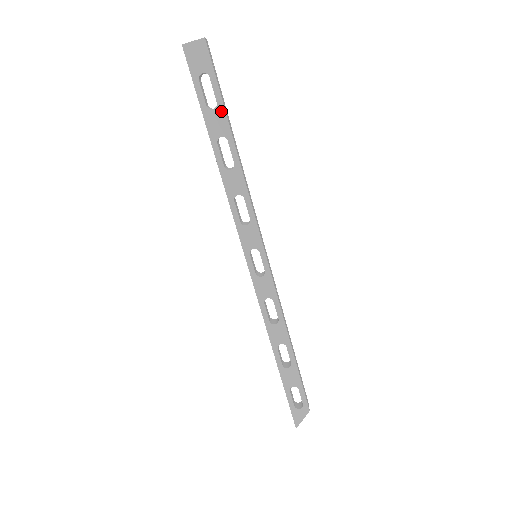
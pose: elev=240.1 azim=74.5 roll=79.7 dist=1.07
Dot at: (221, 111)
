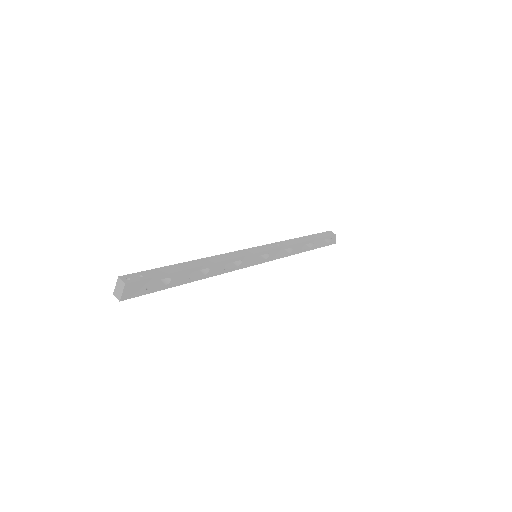
Dot at: (175, 275)
